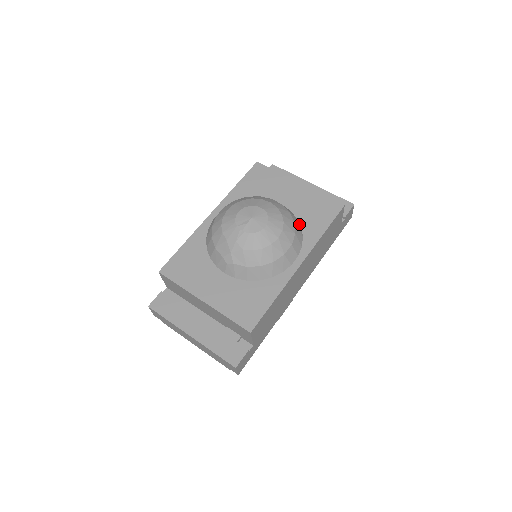
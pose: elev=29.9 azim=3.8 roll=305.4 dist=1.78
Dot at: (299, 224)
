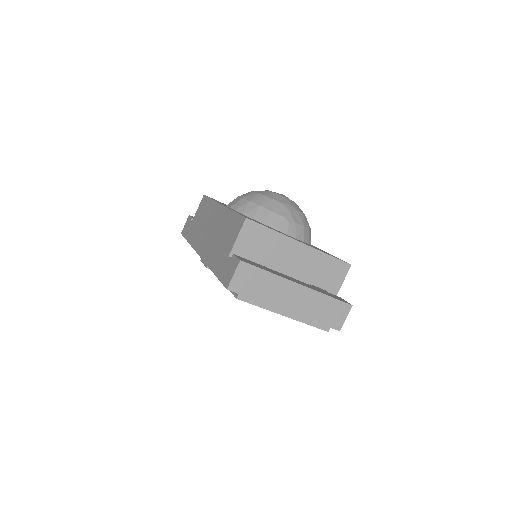
Dot at: occluded
